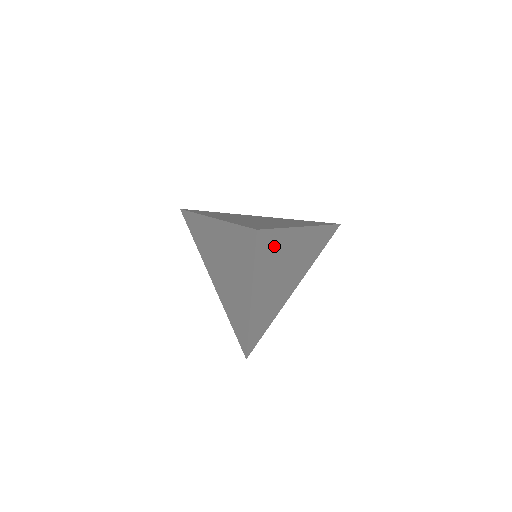
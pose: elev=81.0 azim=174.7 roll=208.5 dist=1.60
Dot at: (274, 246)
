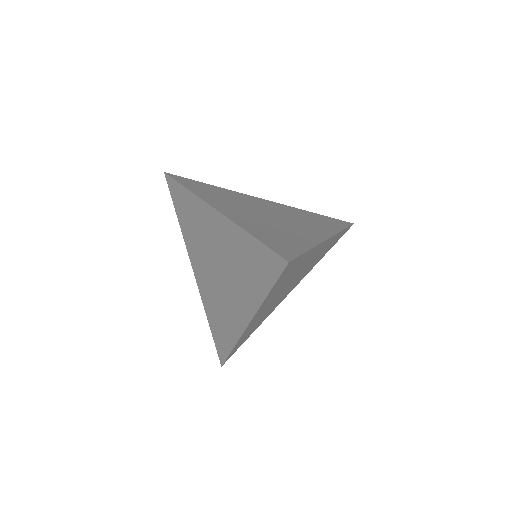
Dot at: (294, 268)
